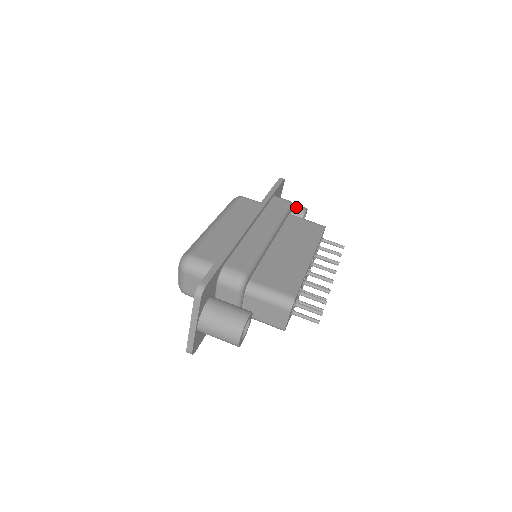
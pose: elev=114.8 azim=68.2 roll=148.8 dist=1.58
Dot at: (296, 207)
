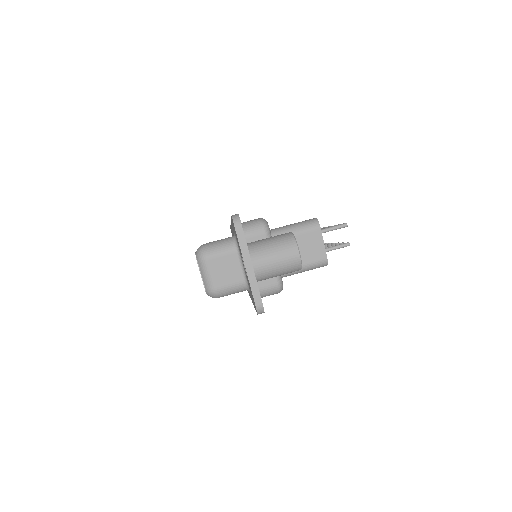
Dot at: occluded
